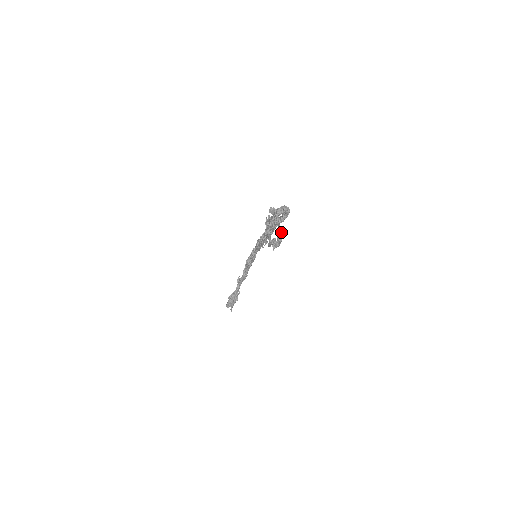
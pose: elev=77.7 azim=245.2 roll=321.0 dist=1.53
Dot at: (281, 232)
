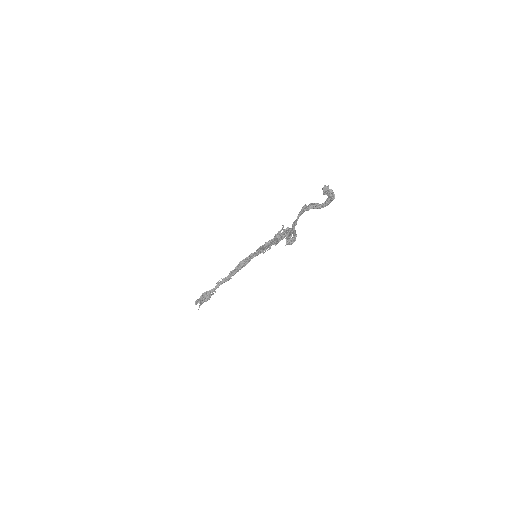
Dot at: occluded
